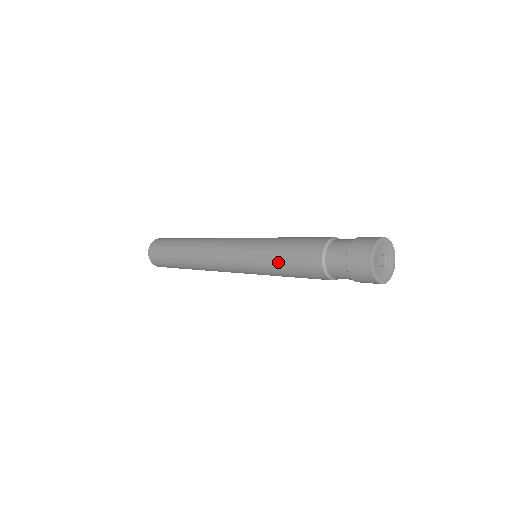
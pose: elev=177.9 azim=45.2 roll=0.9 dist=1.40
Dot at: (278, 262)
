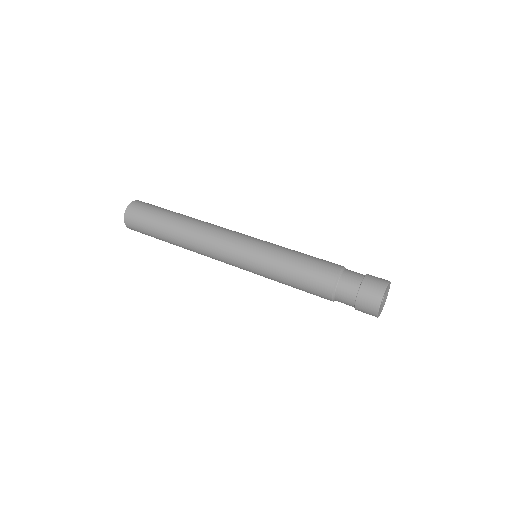
Dot at: (288, 273)
